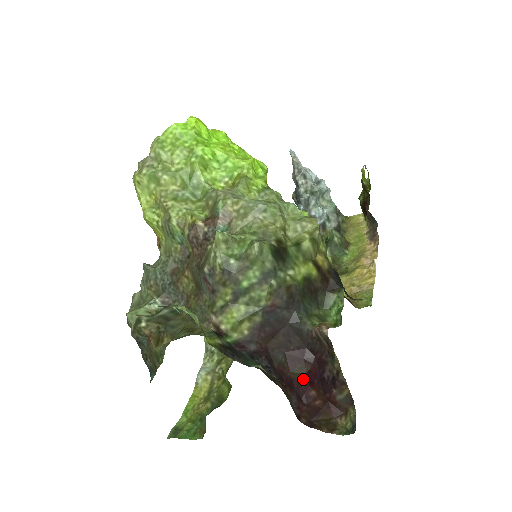
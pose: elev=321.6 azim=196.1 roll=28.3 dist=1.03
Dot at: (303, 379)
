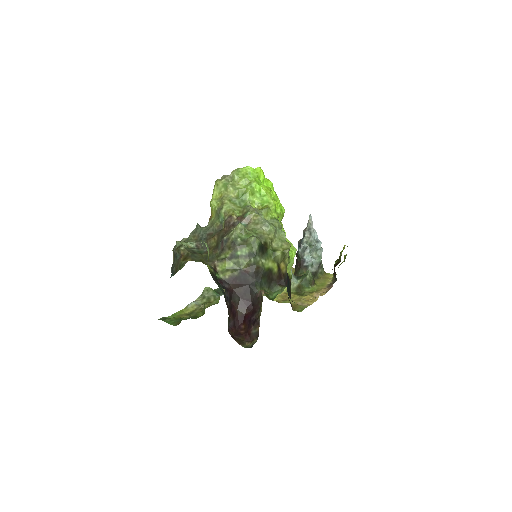
Dot at: (242, 317)
